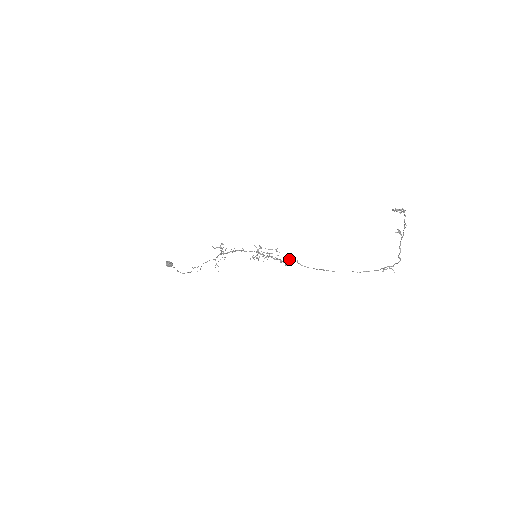
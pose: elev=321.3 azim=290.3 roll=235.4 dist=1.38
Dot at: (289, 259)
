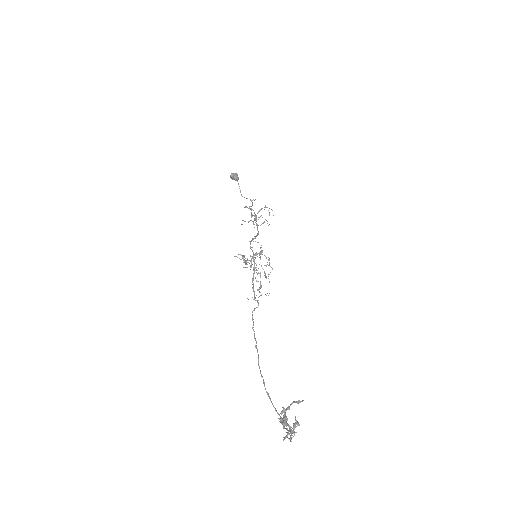
Dot at: (254, 297)
